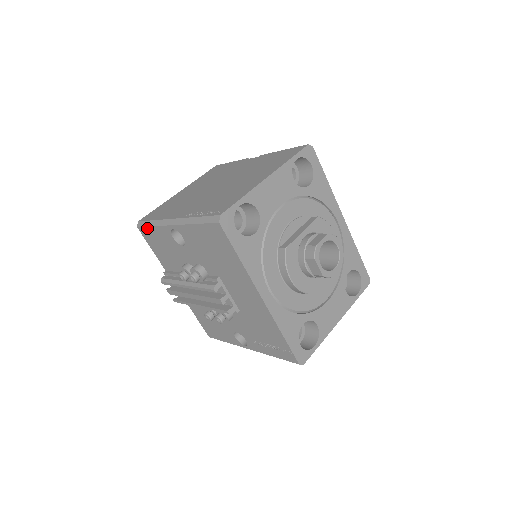
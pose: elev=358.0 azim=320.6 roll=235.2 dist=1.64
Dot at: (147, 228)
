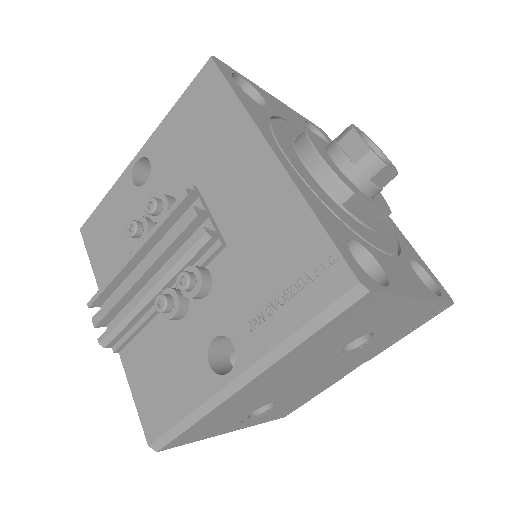
Dot at: (96, 211)
